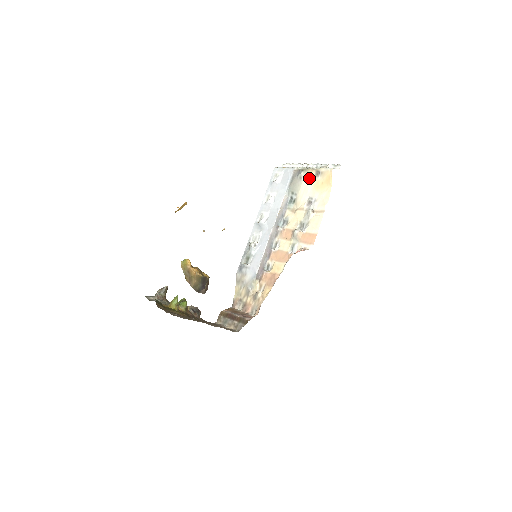
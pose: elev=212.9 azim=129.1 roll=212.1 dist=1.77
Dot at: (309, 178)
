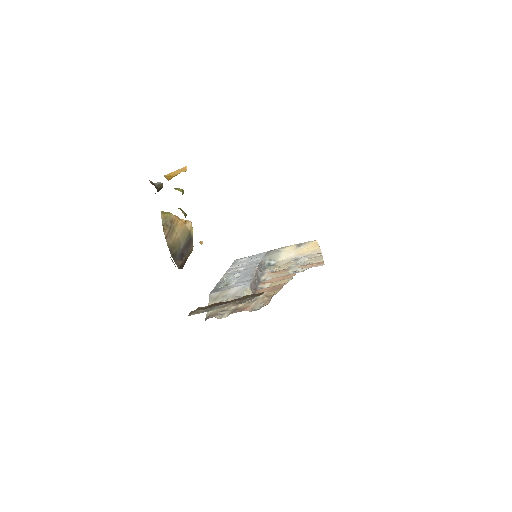
Dot at: (289, 249)
